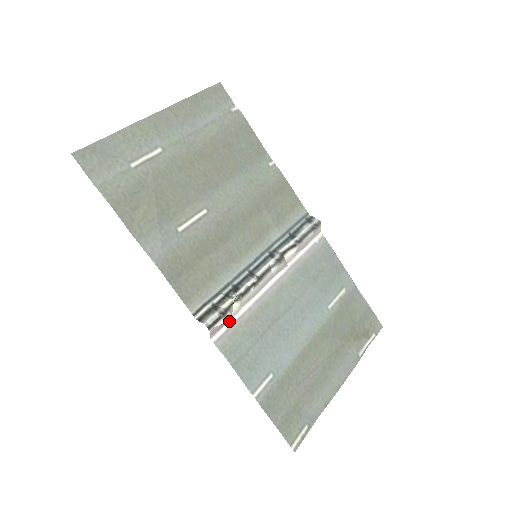
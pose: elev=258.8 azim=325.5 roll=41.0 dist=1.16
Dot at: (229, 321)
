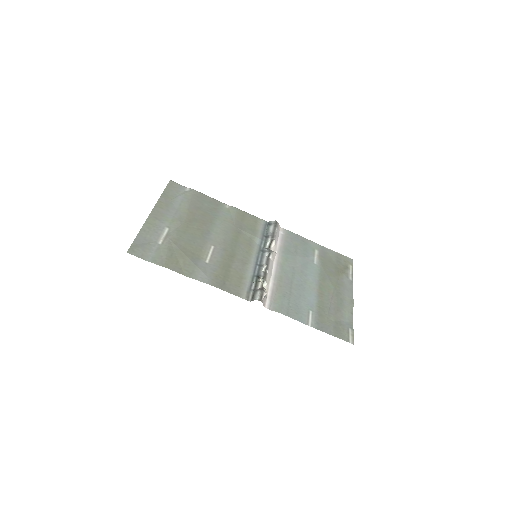
Dot at: (267, 295)
